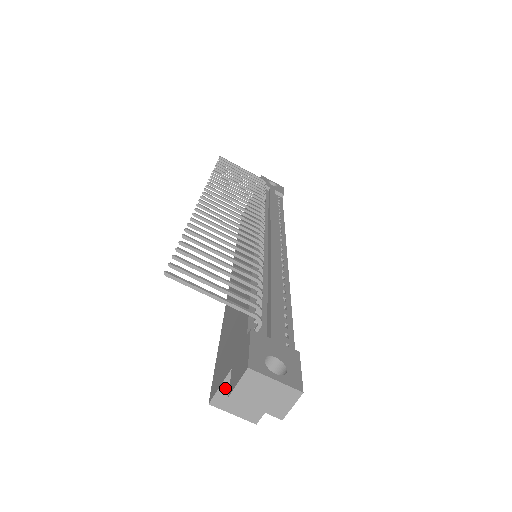
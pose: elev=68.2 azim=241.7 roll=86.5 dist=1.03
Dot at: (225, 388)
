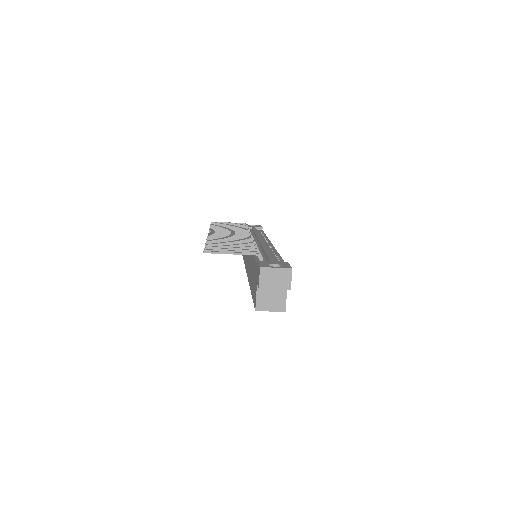
Dot at: (259, 297)
